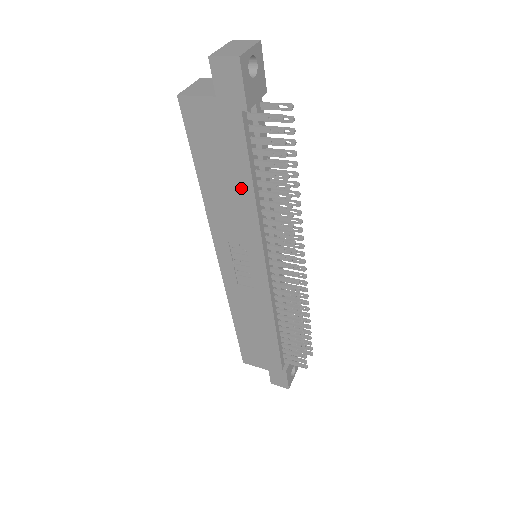
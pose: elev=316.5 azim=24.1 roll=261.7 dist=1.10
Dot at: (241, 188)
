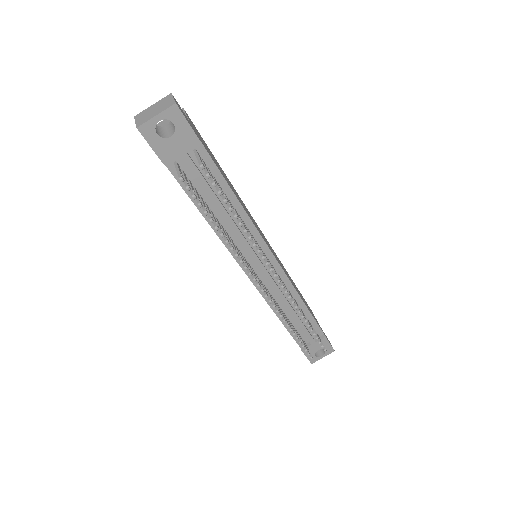
Dot at: occluded
